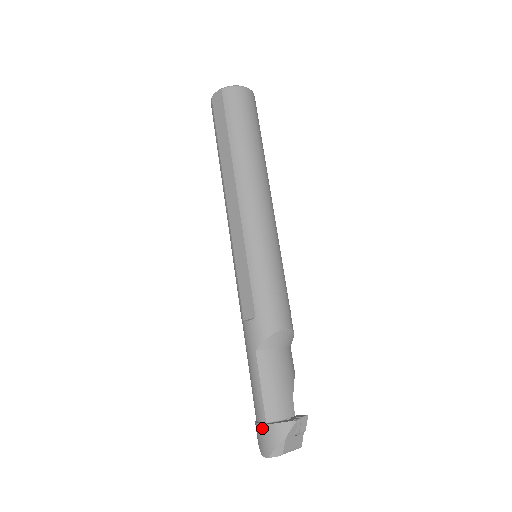
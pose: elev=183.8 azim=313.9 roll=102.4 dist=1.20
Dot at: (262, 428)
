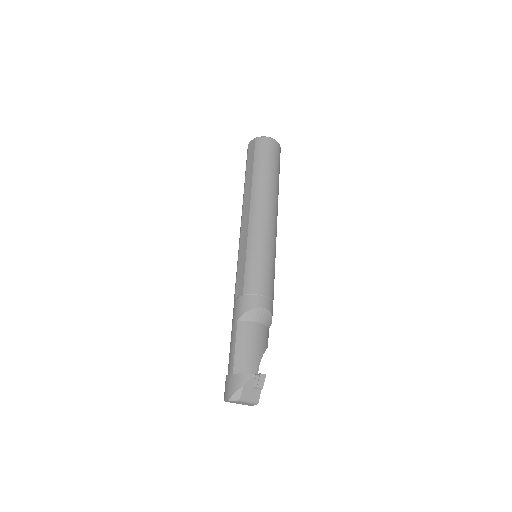
Dot at: (228, 378)
